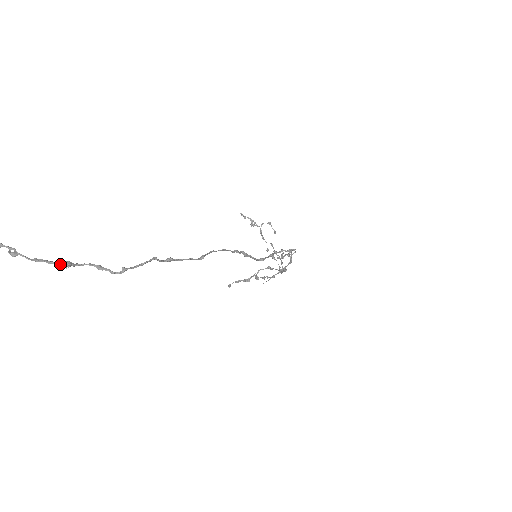
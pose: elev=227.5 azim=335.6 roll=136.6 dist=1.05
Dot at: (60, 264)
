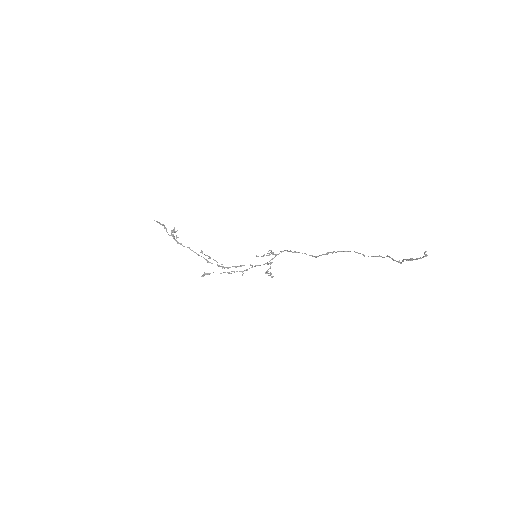
Dot at: occluded
